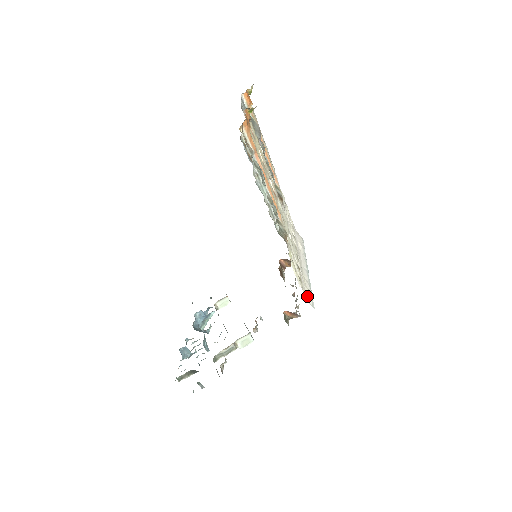
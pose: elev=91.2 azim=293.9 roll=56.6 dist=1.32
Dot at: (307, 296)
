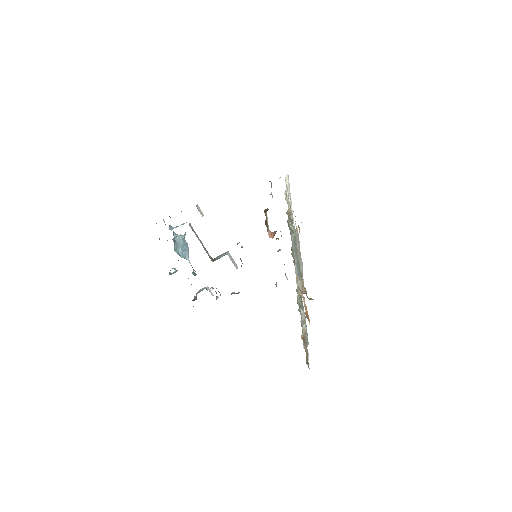
Dot at: occluded
